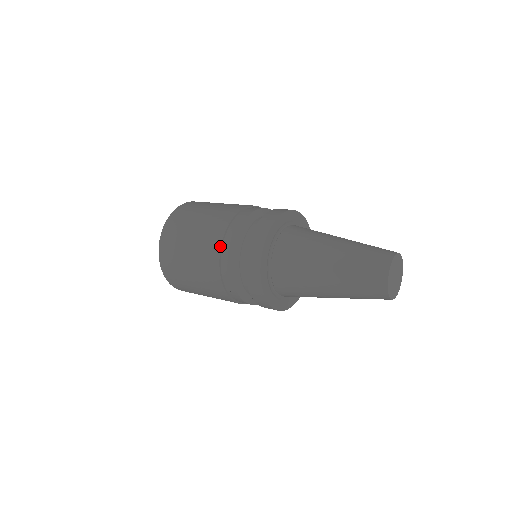
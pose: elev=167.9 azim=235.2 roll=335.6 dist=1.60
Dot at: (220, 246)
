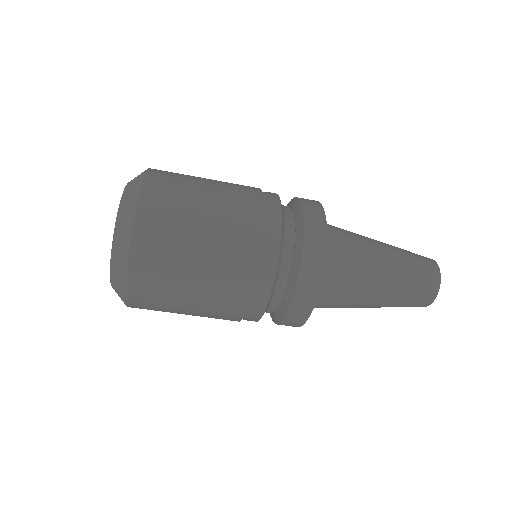
Dot at: (261, 192)
